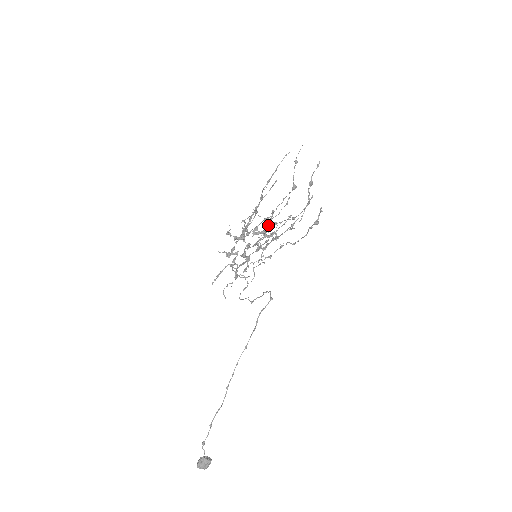
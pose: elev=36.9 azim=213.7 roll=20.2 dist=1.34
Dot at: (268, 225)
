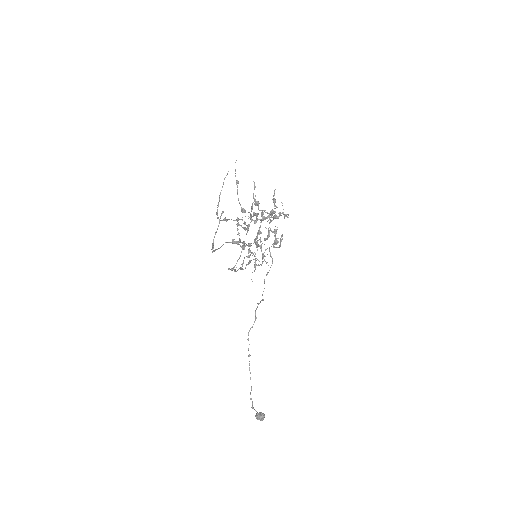
Dot at: (274, 205)
